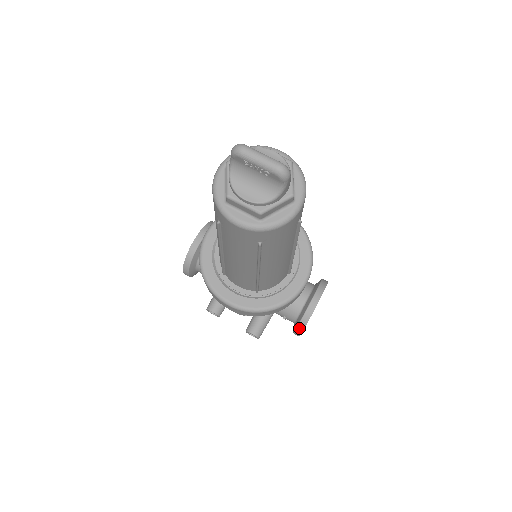
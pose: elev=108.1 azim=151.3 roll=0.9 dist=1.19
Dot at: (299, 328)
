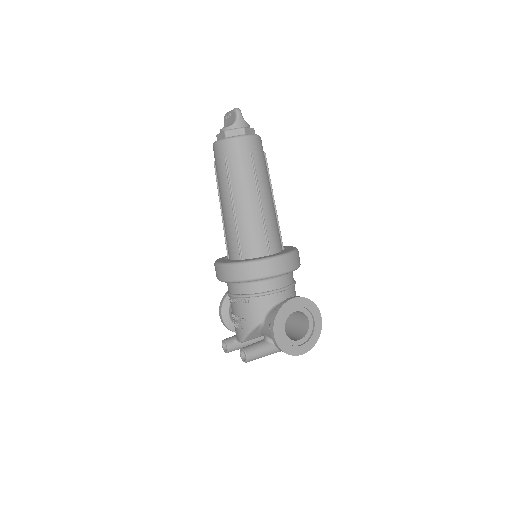
Dot at: (272, 319)
